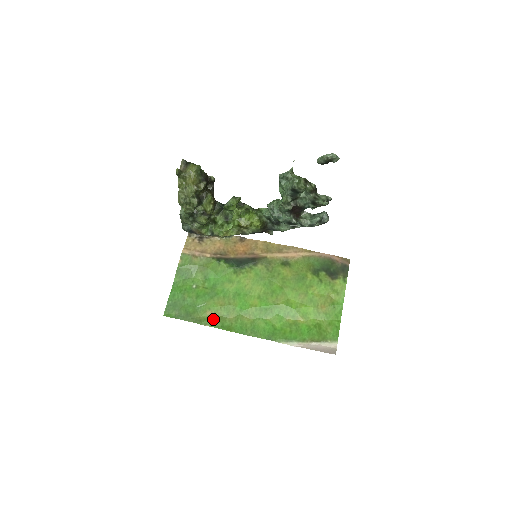
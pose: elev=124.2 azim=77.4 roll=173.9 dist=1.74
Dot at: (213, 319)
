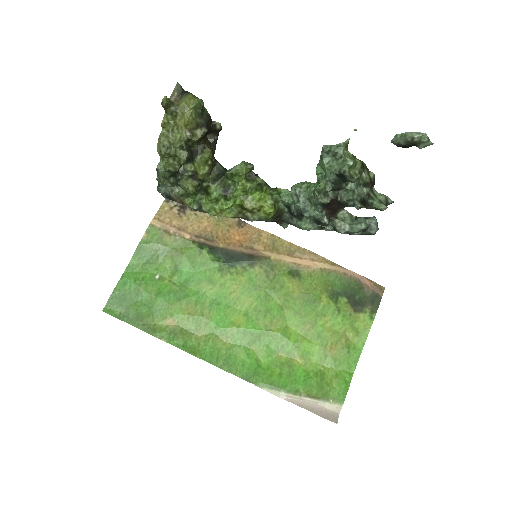
Dot at: (173, 332)
